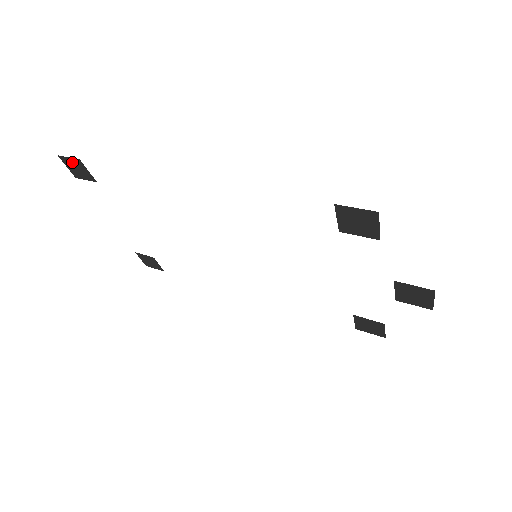
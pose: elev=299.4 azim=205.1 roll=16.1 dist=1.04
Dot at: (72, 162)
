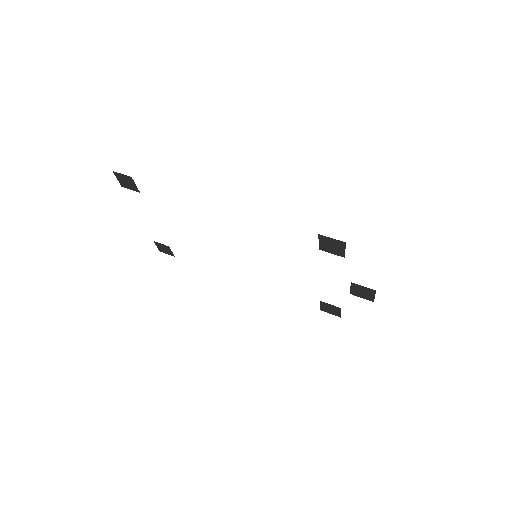
Dot at: (124, 177)
